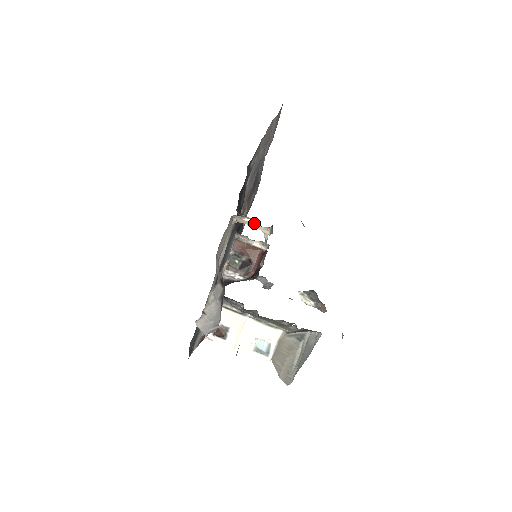
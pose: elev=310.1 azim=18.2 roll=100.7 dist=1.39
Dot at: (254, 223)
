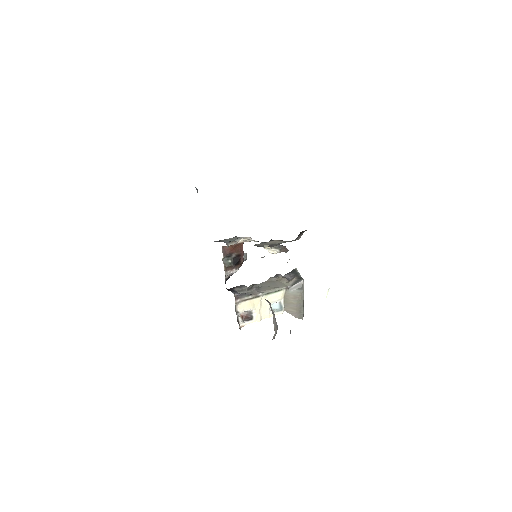
Dot at: occluded
